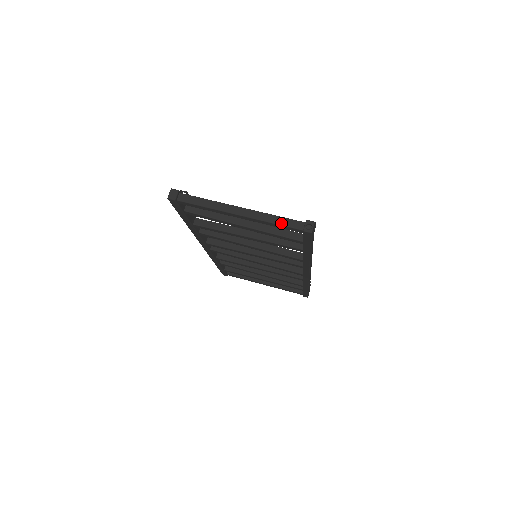
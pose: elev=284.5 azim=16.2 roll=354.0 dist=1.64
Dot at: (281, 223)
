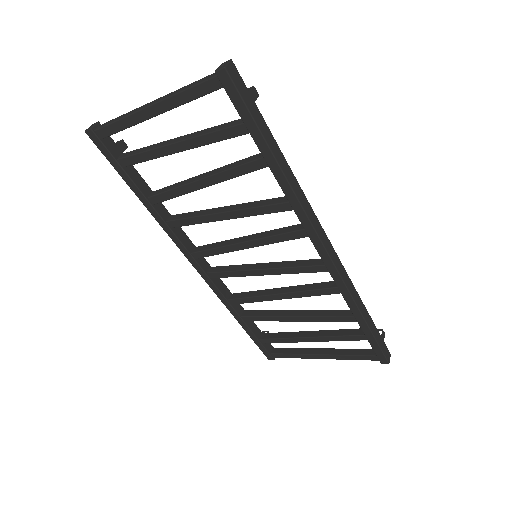
Dot at: (193, 85)
